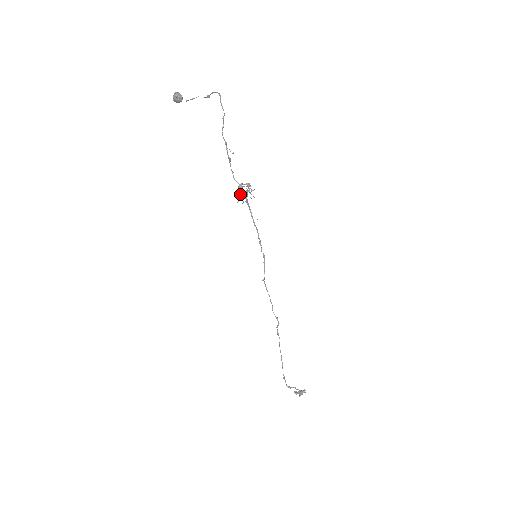
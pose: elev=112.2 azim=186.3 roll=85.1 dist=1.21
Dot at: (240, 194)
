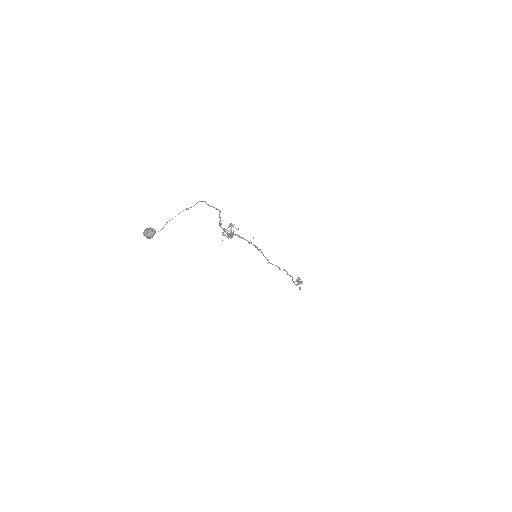
Dot at: occluded
